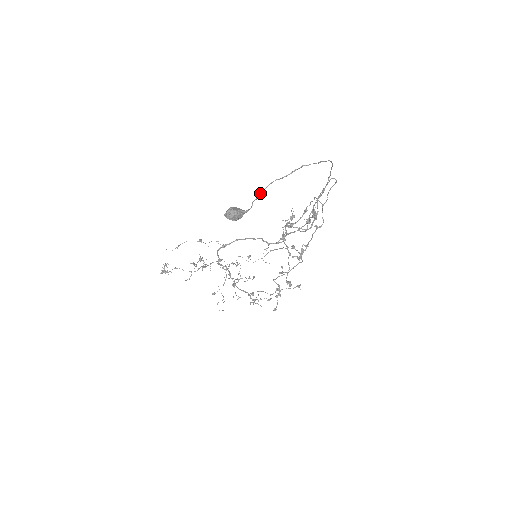
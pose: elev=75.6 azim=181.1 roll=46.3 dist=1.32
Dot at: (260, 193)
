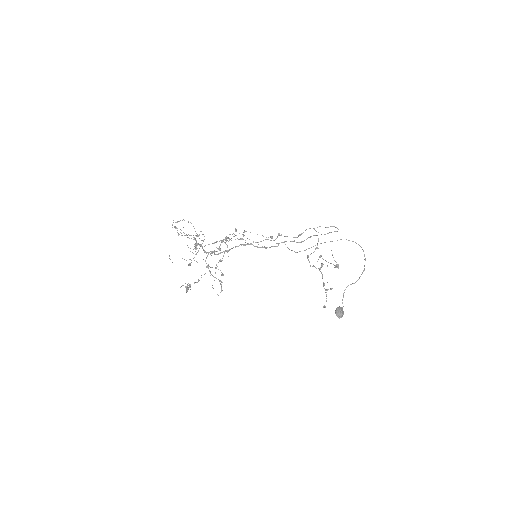
Dot at: occluded
